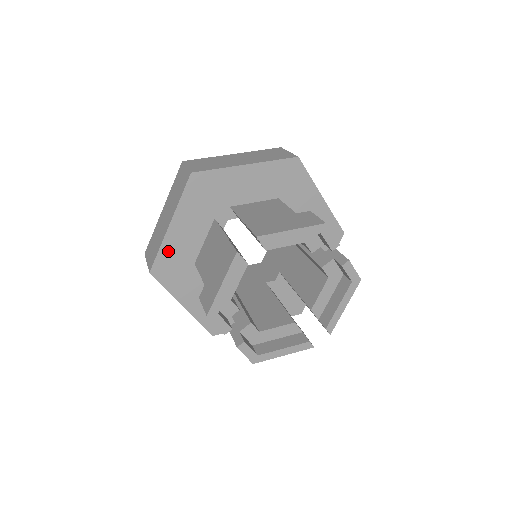
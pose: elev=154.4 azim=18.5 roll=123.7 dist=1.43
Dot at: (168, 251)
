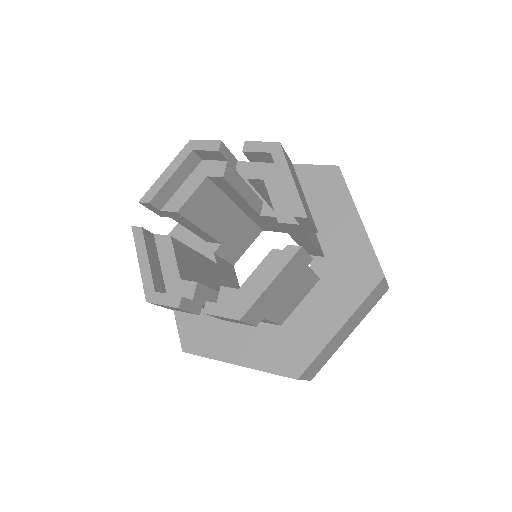
Dot at: (185, 320)
